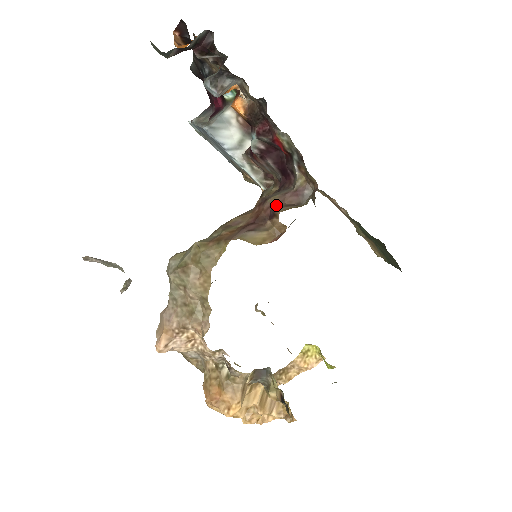
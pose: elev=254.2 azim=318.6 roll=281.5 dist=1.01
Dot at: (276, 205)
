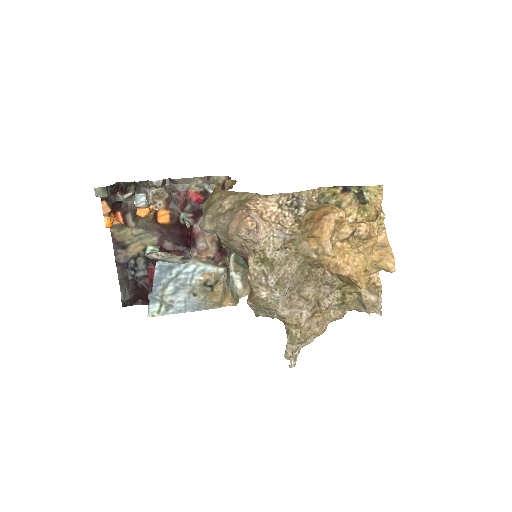
Dot at: occluded
